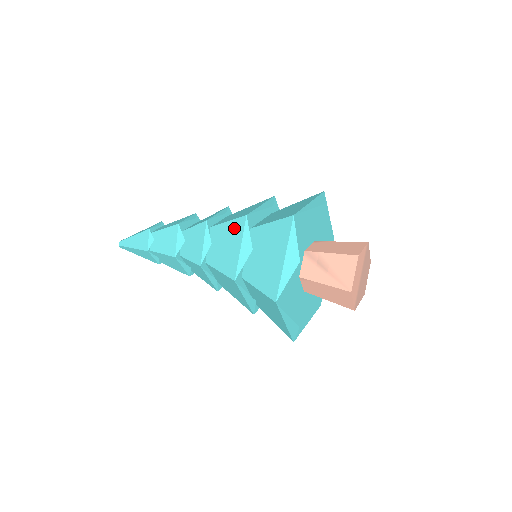
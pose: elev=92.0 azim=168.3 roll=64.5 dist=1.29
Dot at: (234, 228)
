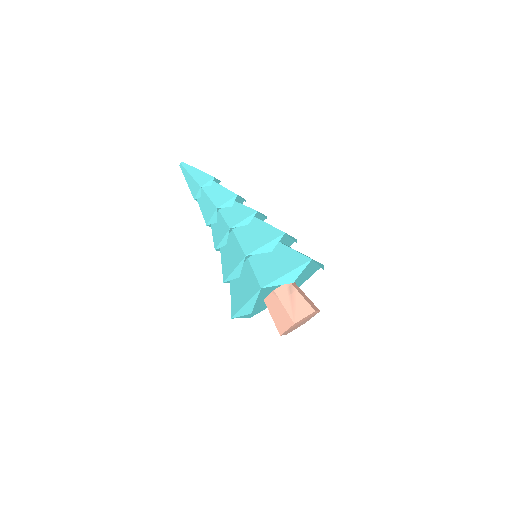
Dot at: (271, 231)
